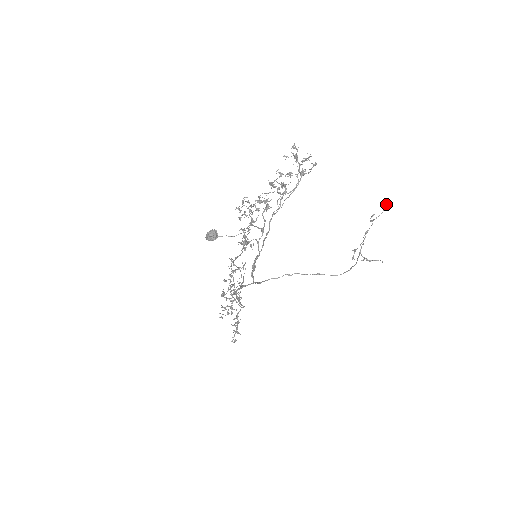
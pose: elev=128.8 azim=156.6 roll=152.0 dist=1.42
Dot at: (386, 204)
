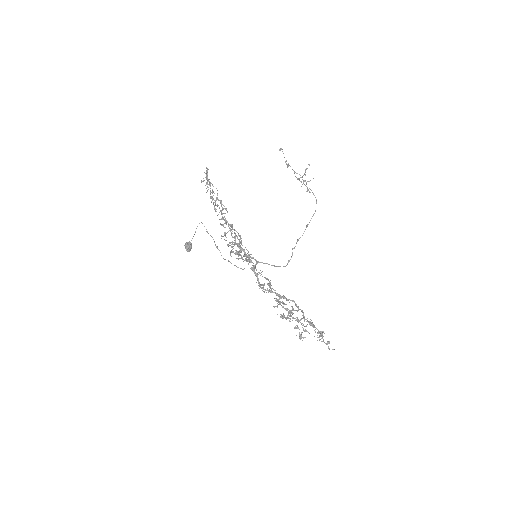
Dot at: (279, 150)
